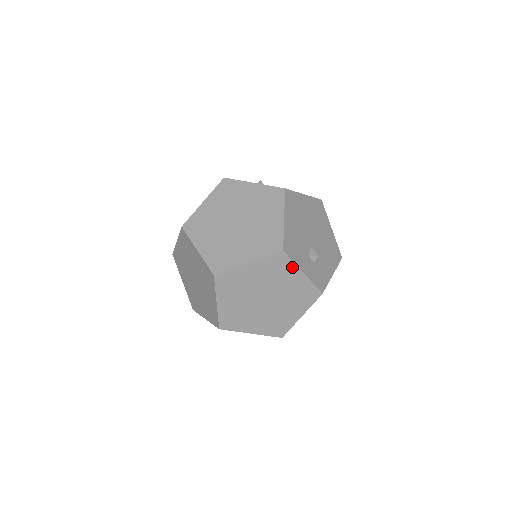
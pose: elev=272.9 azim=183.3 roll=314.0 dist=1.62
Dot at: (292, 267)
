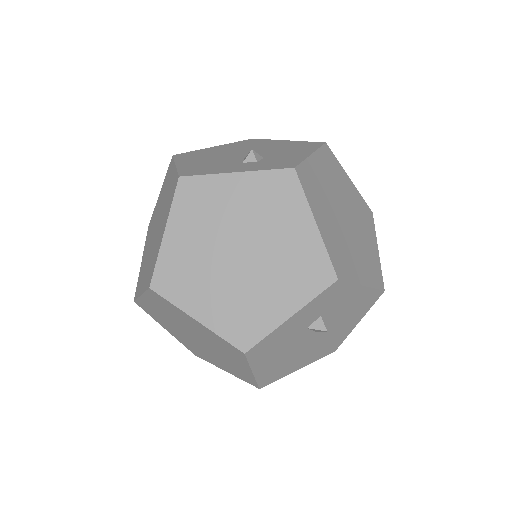
Dot at: (214, 182)
